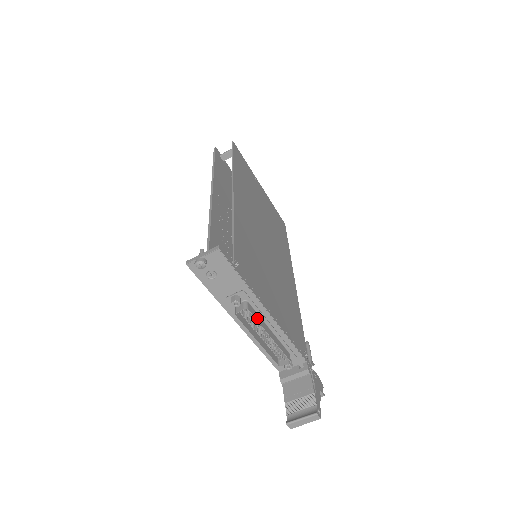
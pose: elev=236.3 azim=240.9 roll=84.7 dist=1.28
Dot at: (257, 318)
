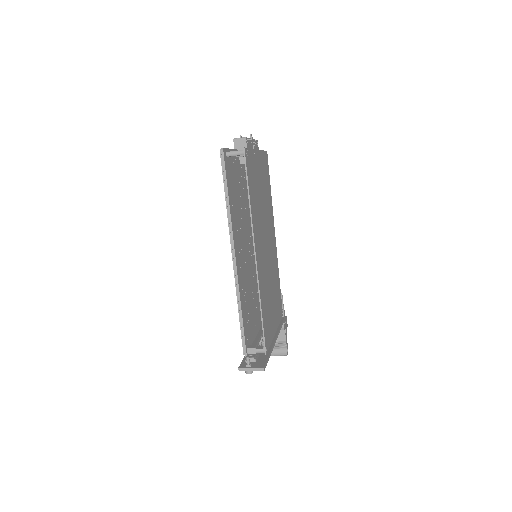
Dot at: occluded
